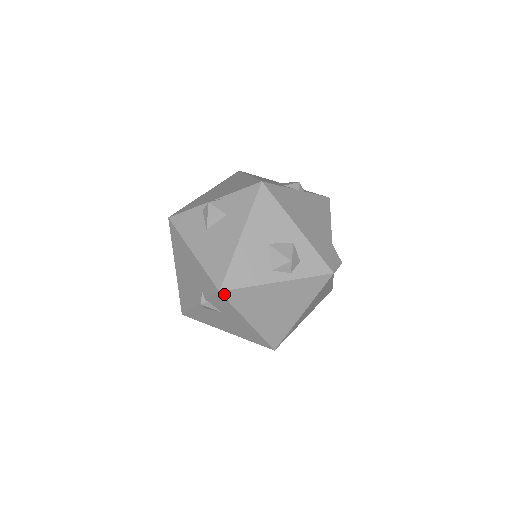
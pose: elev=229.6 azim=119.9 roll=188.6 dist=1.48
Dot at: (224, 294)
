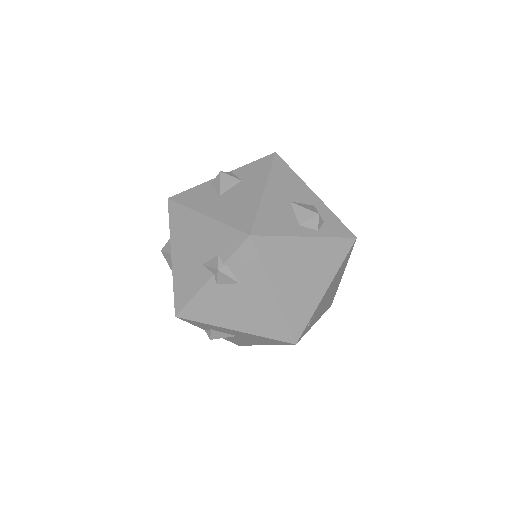
Dot at: (254, 241)
